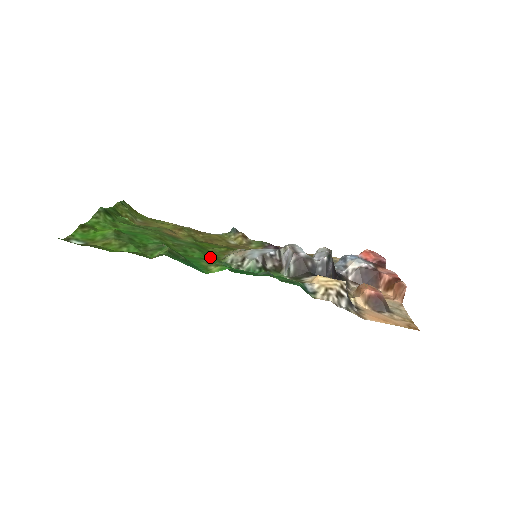
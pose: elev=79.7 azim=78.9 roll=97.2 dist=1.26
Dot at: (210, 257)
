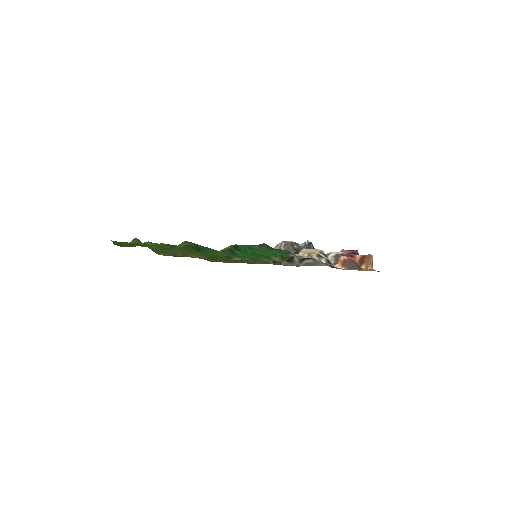
Dot at: (221, 257)
